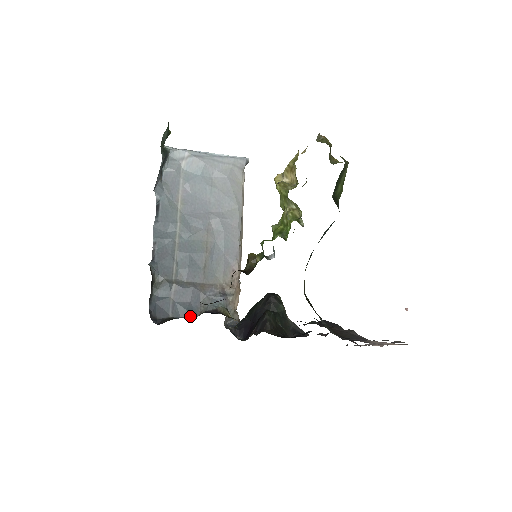
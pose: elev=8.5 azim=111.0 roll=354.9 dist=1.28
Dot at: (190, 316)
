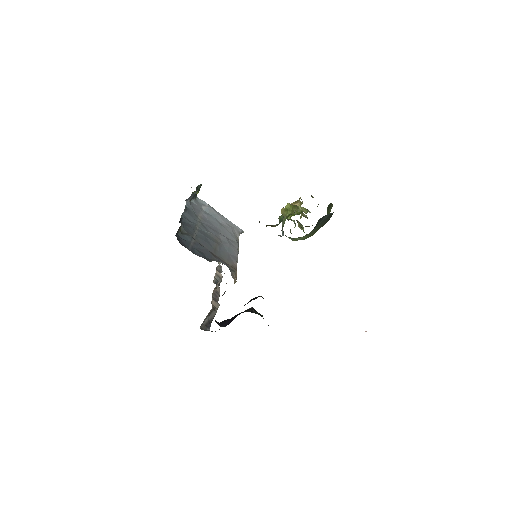
Dot at: (205, 258)
